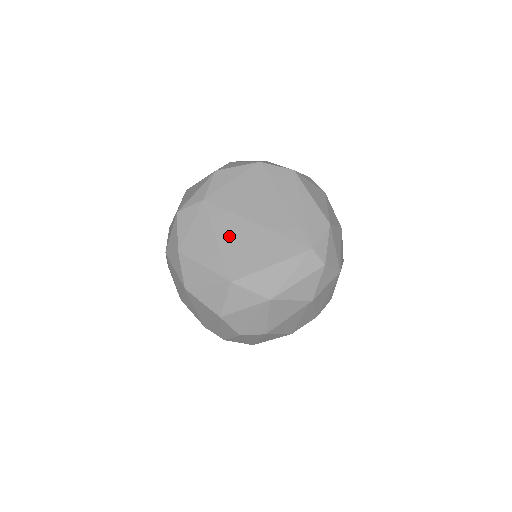
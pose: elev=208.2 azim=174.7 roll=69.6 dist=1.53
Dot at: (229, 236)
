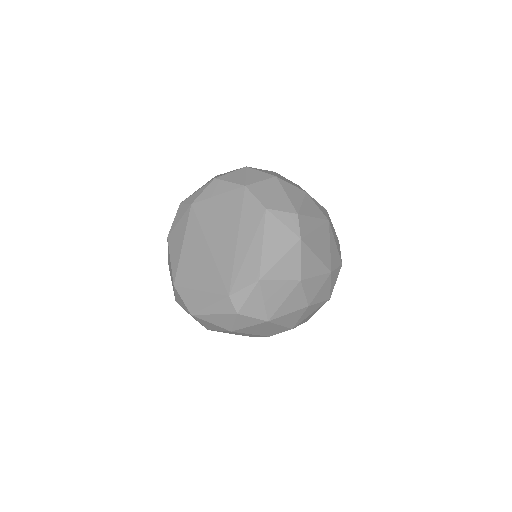
Dot at: (190, 247)
